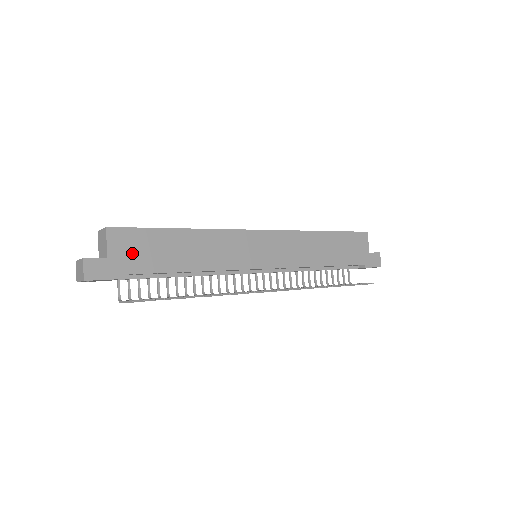
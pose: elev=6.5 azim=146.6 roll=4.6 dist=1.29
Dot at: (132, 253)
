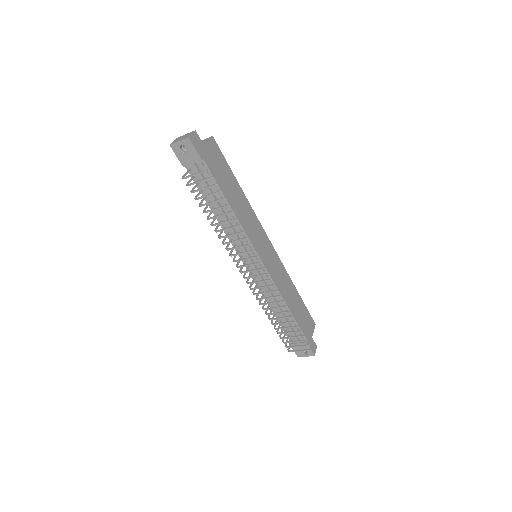
Dot at: (214, 161)
